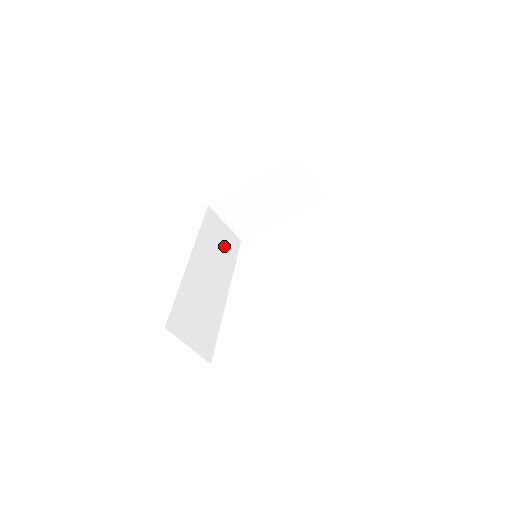
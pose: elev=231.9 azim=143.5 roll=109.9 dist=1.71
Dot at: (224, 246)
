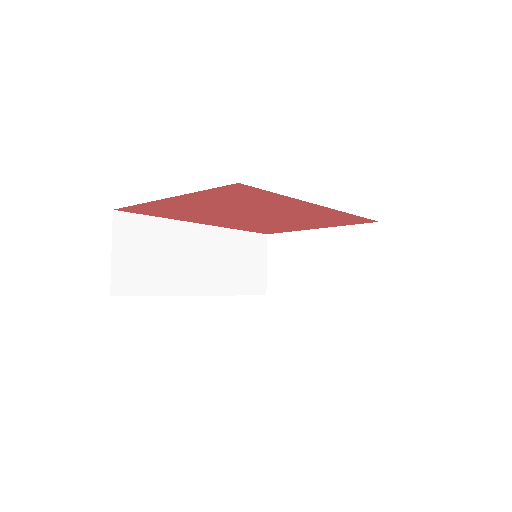
Dot at: (245, 271)
